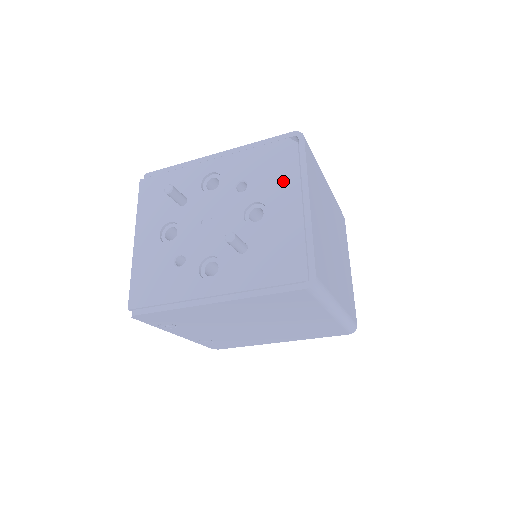
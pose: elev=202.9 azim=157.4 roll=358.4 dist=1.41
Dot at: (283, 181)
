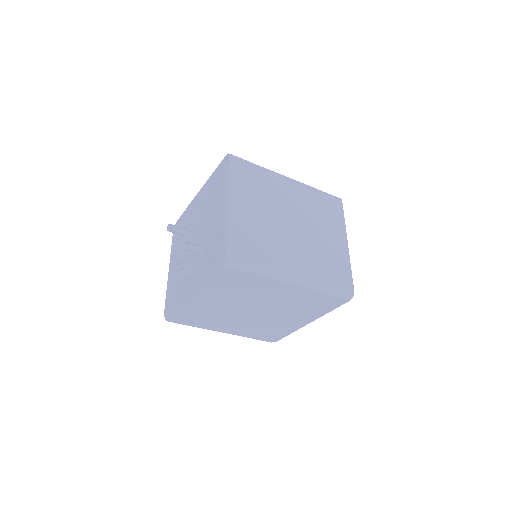
Dot at: (219, 194)
